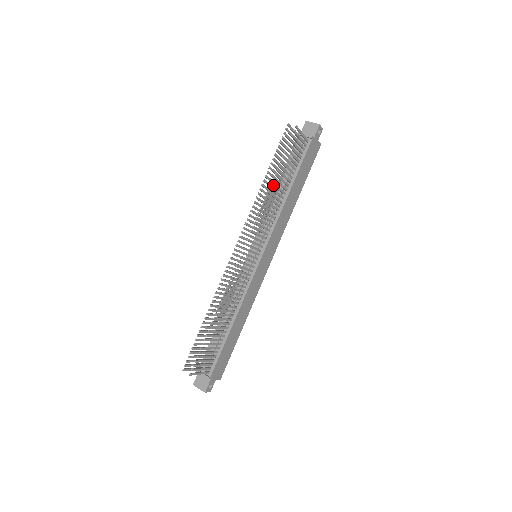
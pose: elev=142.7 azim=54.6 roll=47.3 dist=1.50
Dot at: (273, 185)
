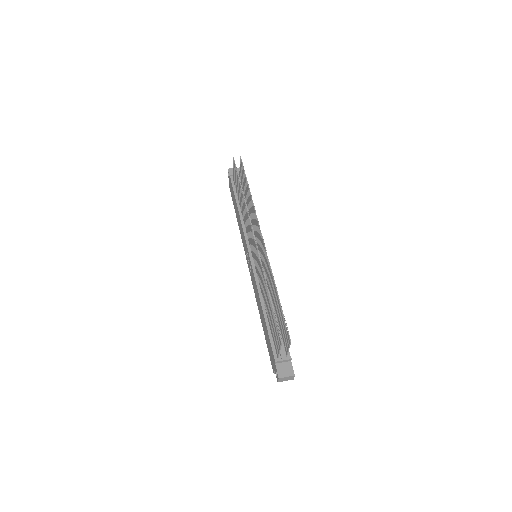
Dot at: occluded
